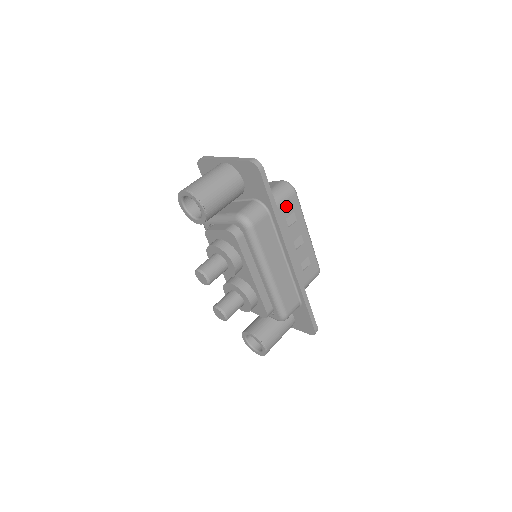
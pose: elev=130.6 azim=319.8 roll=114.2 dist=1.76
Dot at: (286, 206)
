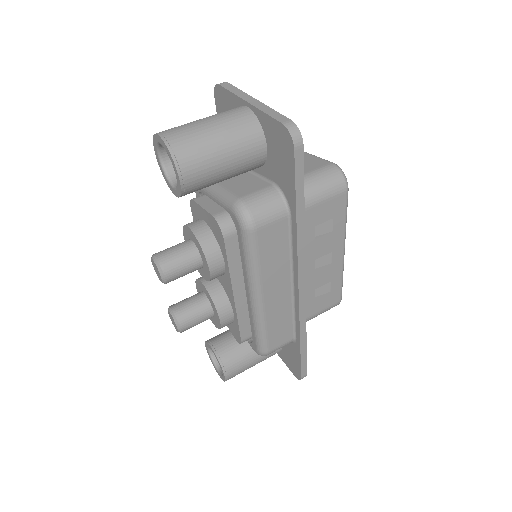
Dot at: (323, 207)
